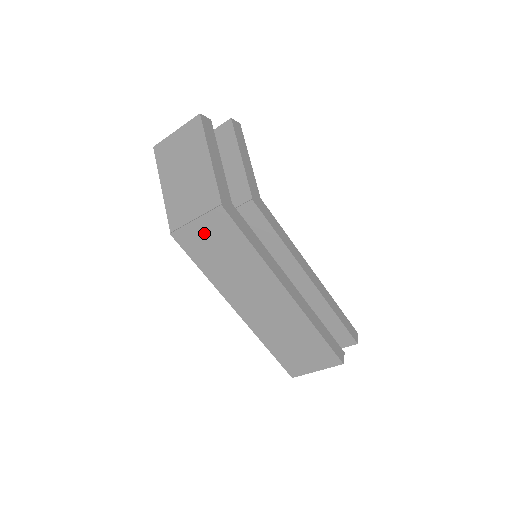
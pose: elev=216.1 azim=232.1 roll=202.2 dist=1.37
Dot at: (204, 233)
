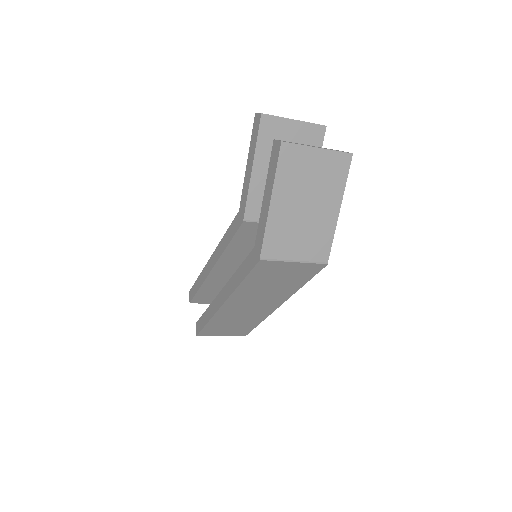
Dot at: (287, 269)
